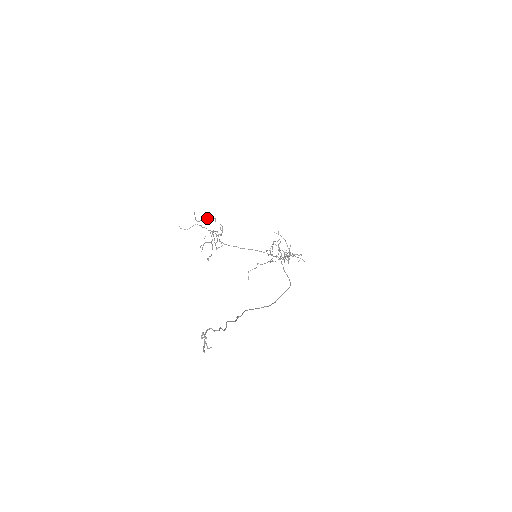
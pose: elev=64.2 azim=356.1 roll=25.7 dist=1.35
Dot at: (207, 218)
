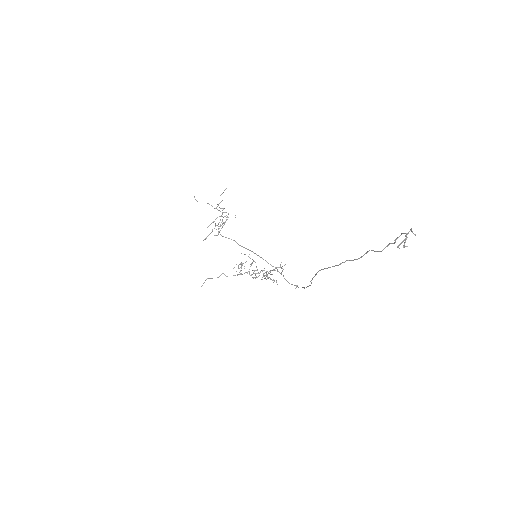
Dot at: occluded
